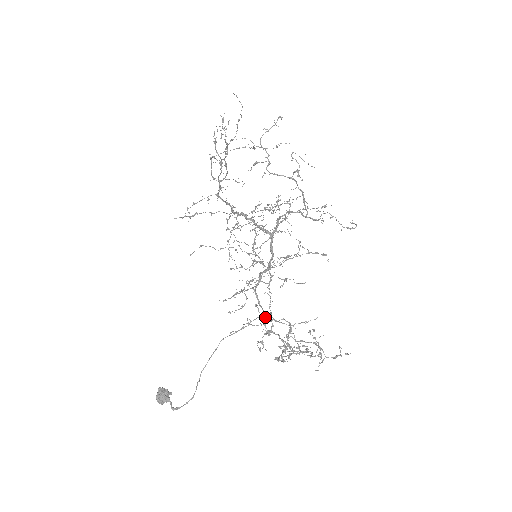
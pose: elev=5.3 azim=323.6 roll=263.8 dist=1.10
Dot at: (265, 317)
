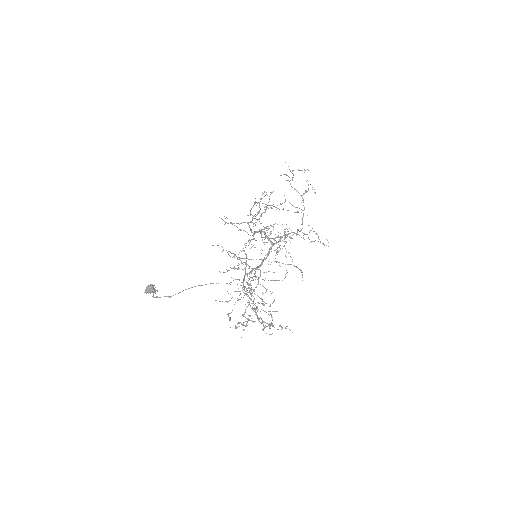
Dot at: (244, 286)
